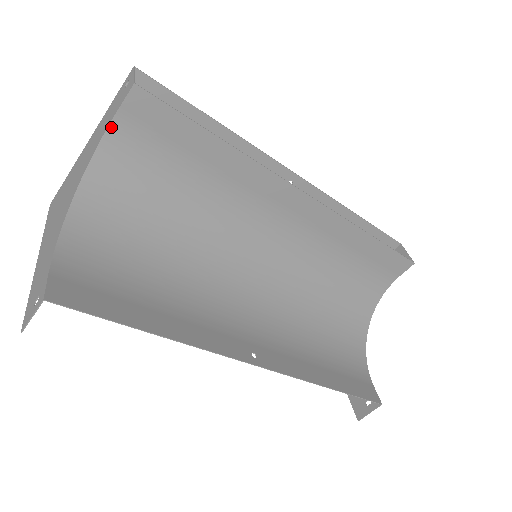
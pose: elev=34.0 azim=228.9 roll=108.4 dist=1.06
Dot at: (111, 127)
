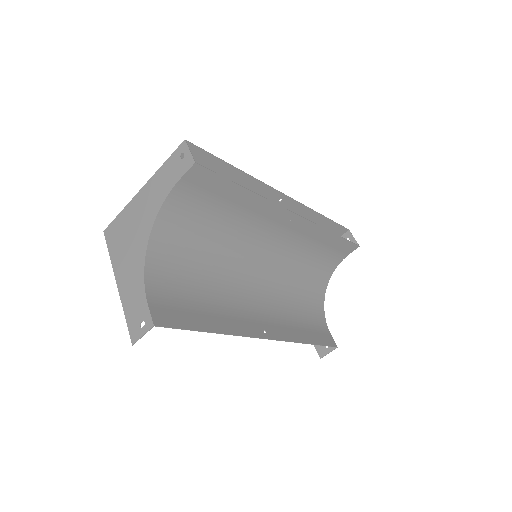
Dot at: (173, 190)
